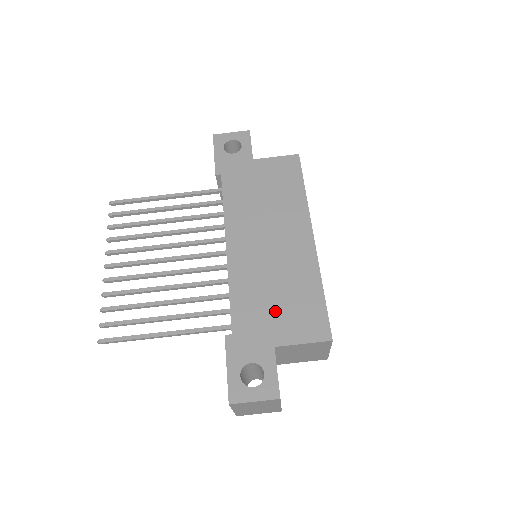
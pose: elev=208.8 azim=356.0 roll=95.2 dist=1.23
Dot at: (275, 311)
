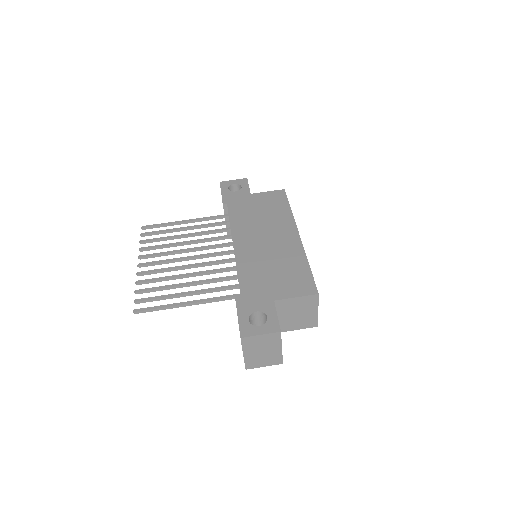
Dot at: (273, 279)
